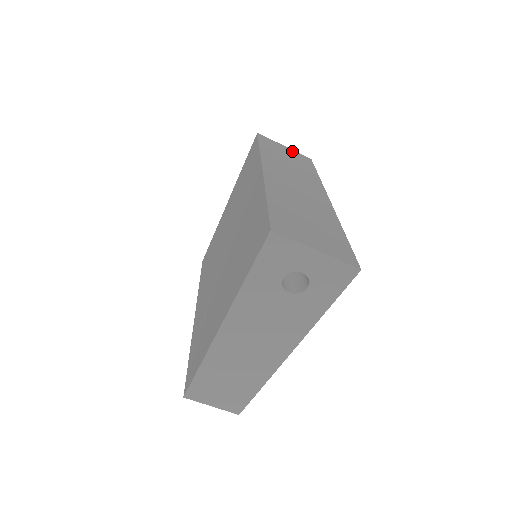
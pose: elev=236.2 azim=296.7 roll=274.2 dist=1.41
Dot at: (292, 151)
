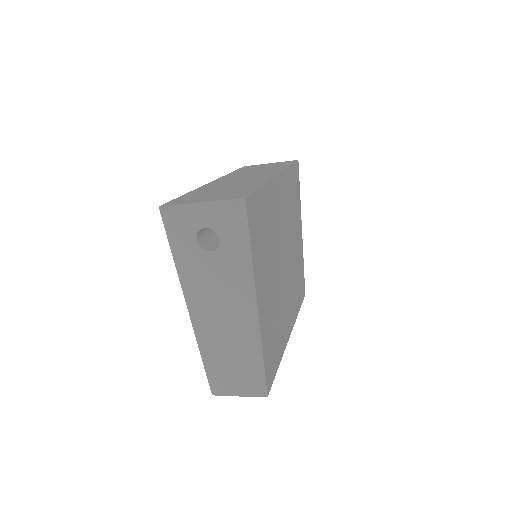
Dot at: occluded
